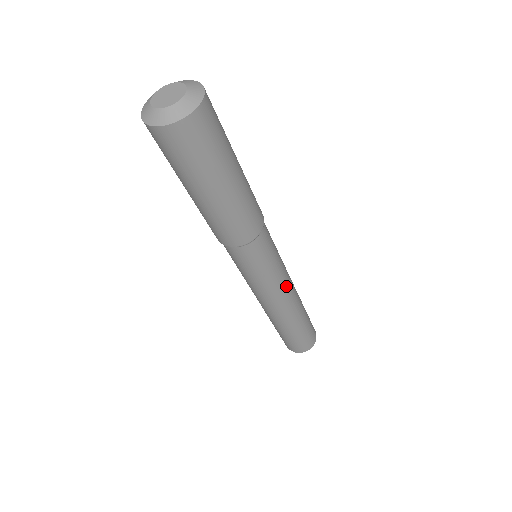
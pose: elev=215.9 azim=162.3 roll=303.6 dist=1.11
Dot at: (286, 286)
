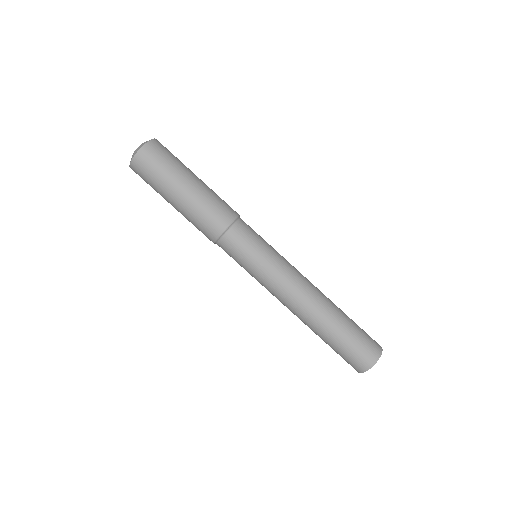
Dot at: (295, 269)
